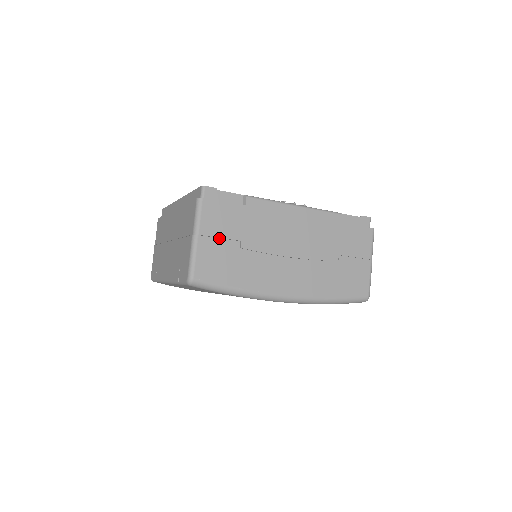
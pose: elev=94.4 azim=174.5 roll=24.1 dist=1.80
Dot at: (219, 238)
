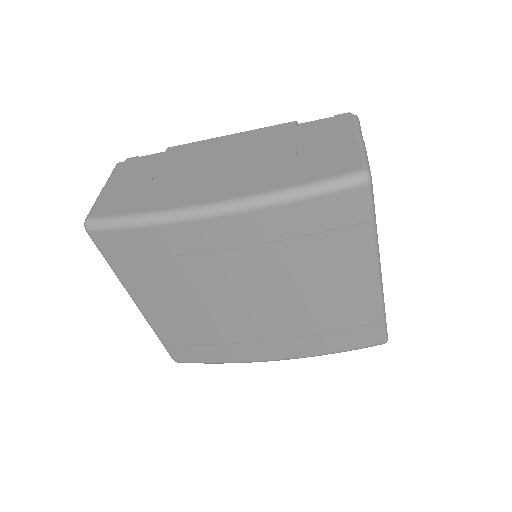
Dot at: (128, 182)
